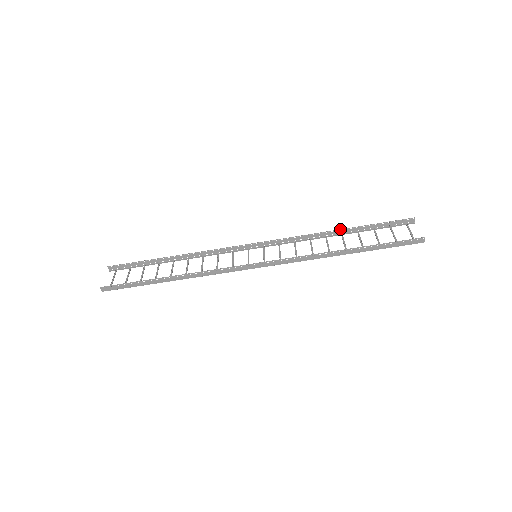
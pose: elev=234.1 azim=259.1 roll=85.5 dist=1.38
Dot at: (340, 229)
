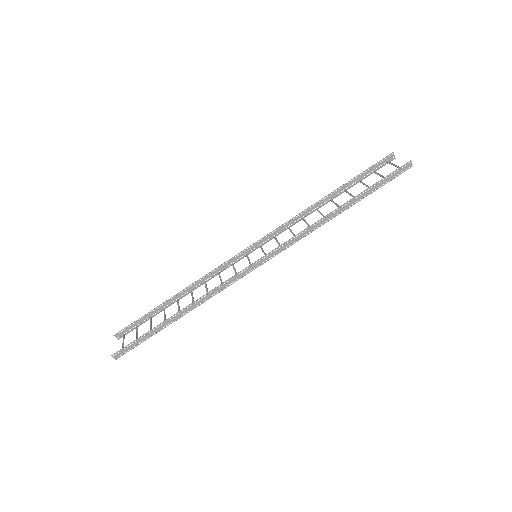
Dot at: (327, 195)
